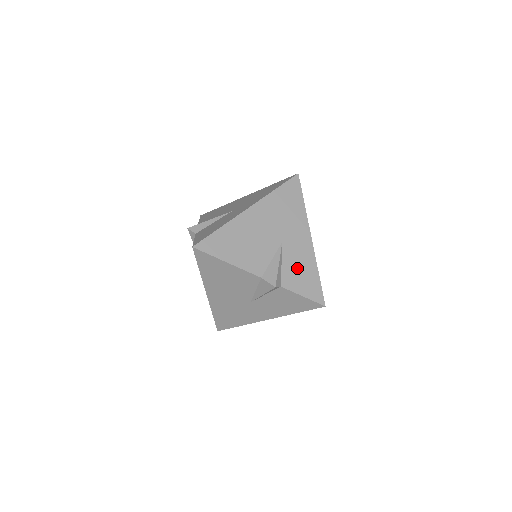
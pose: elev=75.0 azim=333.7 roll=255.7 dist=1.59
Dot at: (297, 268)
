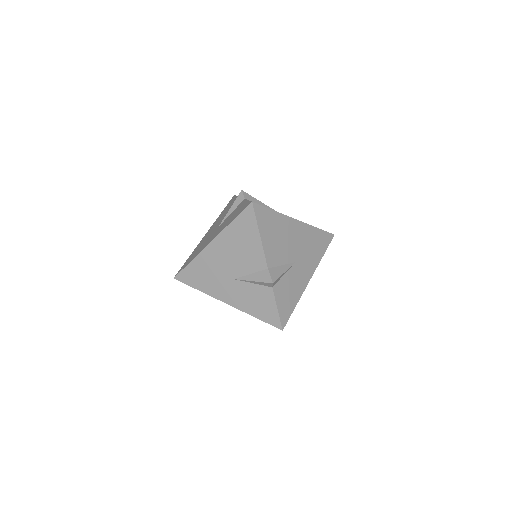
Dot at: (289, 288)
